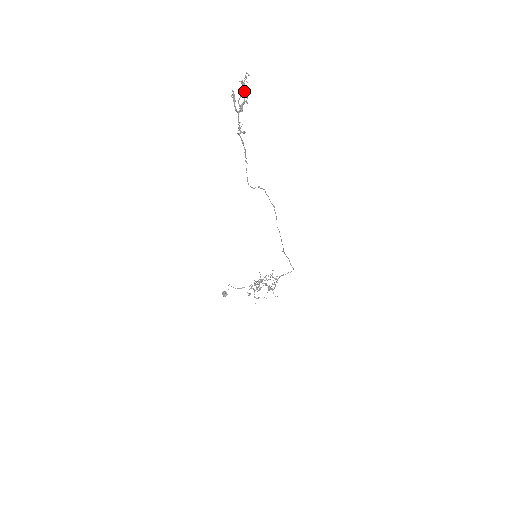
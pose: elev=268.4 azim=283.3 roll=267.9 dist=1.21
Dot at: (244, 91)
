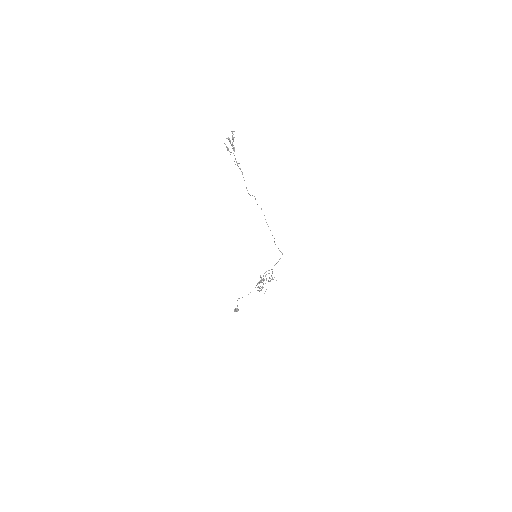
Dot at: occluded
